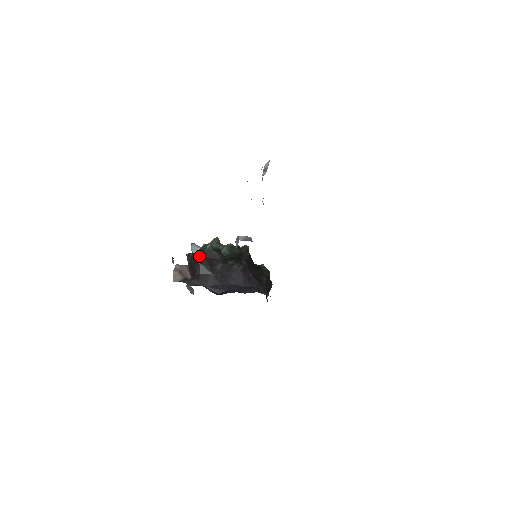
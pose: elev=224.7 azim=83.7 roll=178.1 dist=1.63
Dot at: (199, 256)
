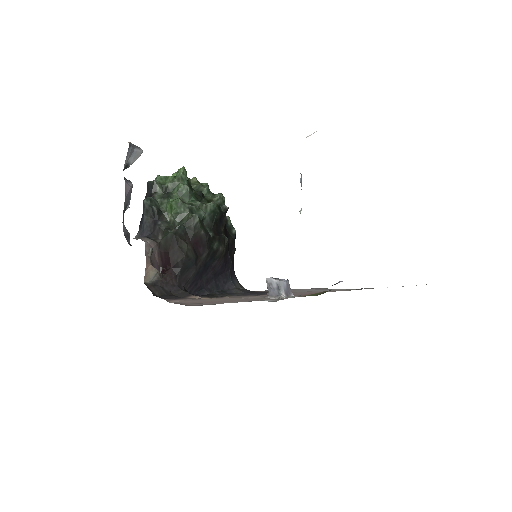
Dot at: (182, 238)
